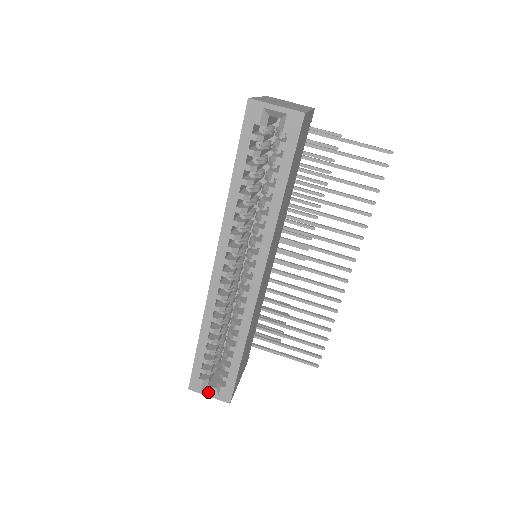
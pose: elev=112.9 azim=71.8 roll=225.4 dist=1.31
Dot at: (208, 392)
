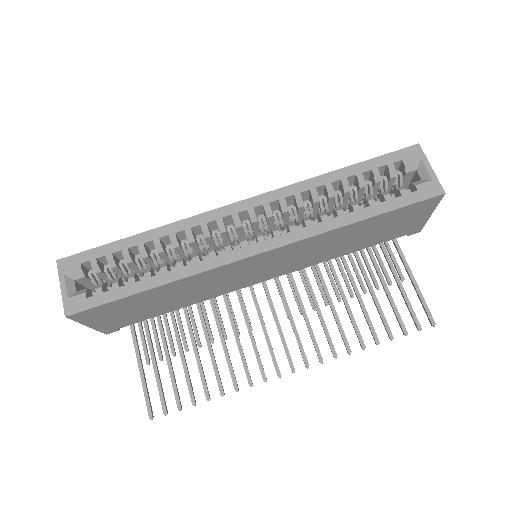
Dot at: (67, 283)
